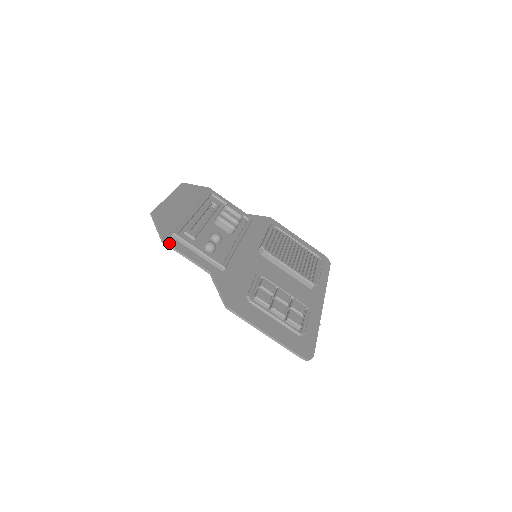
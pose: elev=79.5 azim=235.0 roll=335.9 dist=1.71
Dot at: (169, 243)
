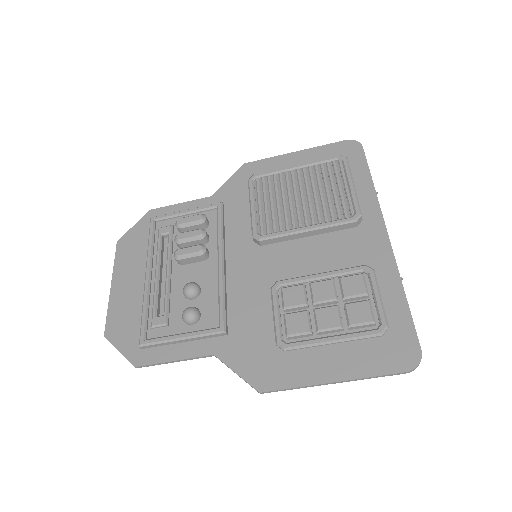
Dot at: (144, 363)
